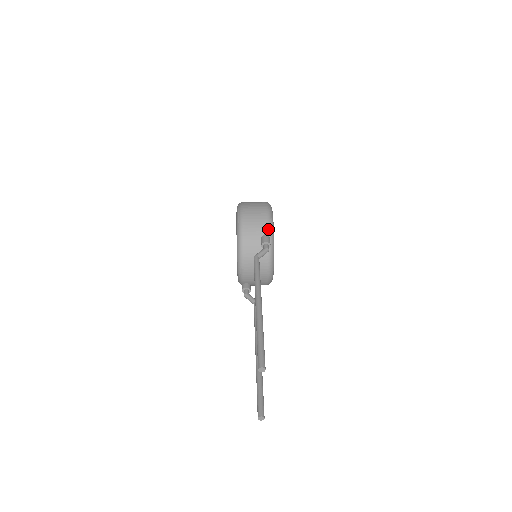
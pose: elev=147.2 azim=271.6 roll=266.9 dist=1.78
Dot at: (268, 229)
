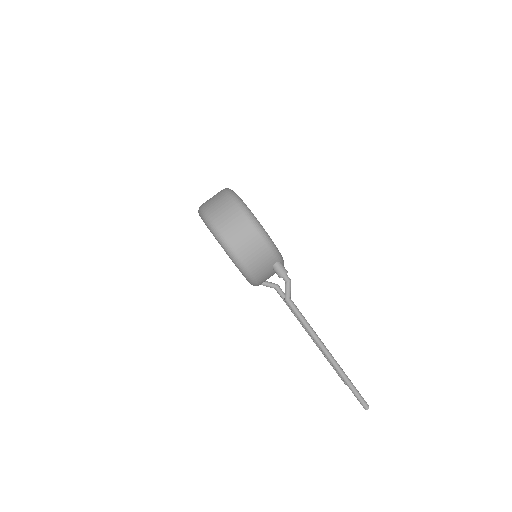
Dot at: (276, 258)
